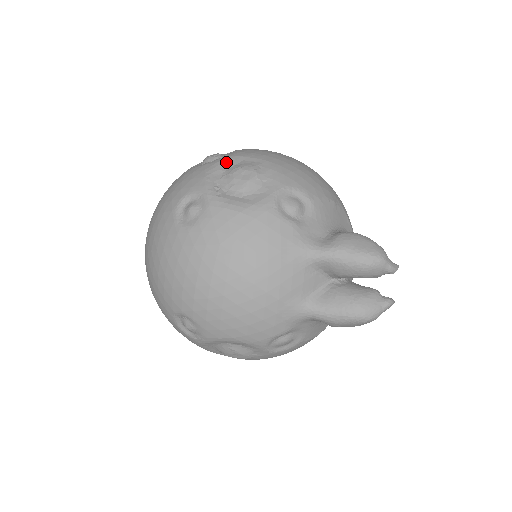
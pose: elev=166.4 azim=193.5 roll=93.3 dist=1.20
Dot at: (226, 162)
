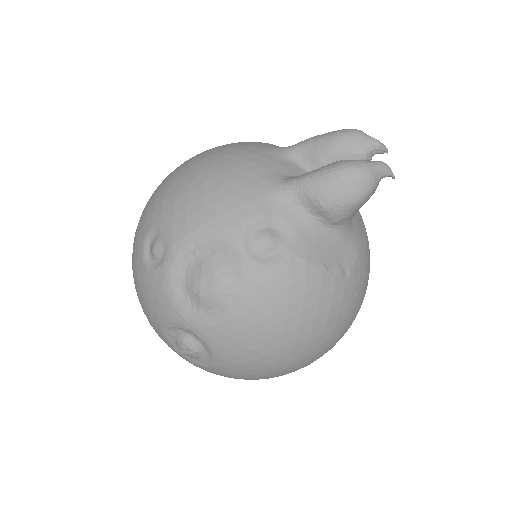
Dot at: occluded
